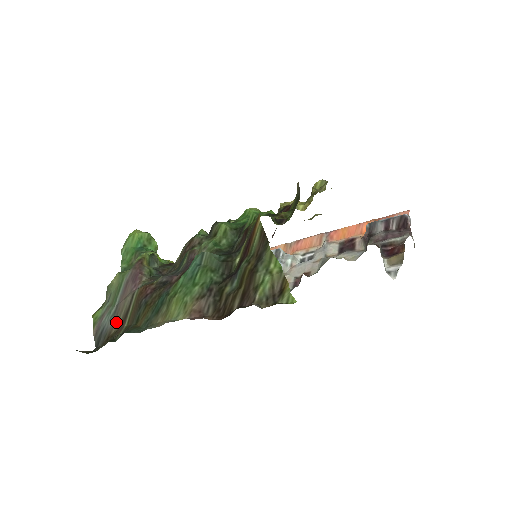
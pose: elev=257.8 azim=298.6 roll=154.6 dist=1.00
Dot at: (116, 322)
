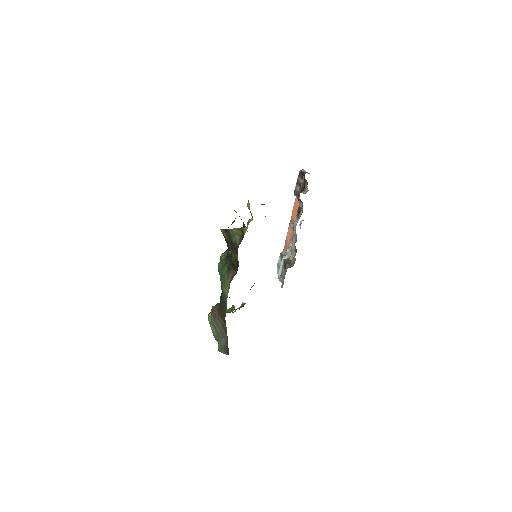
Dot at: (225, 336)
